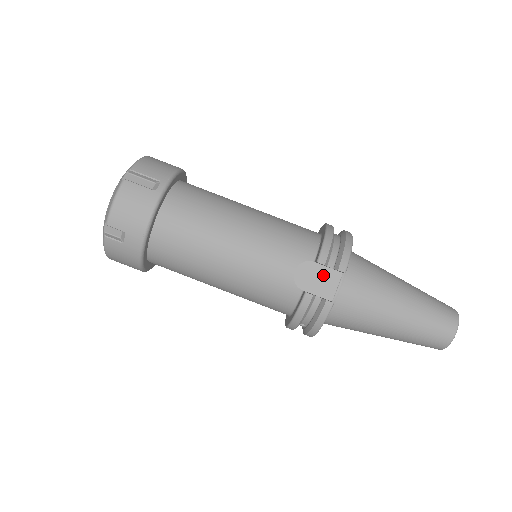
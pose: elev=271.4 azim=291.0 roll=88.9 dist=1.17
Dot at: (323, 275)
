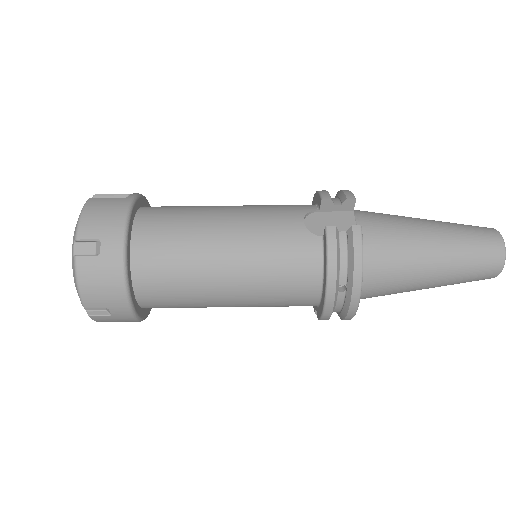
Dot at: (335, 219)
